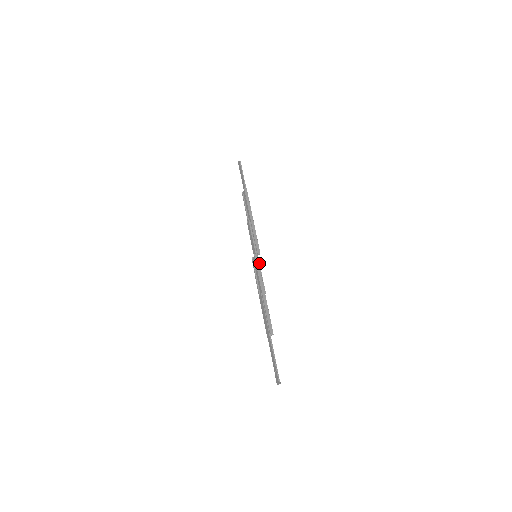
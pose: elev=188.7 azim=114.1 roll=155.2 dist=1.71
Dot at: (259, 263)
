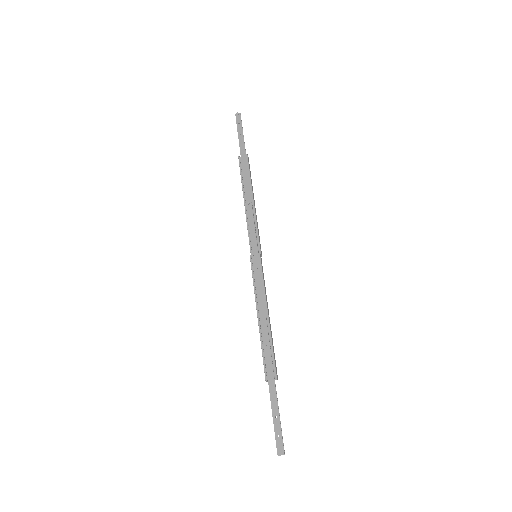
Dot at: (261, 268)
